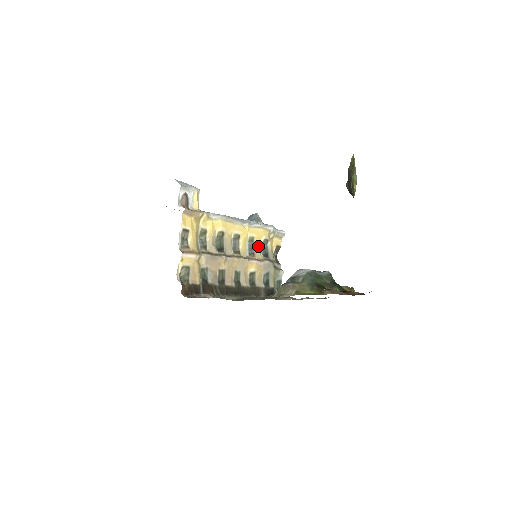
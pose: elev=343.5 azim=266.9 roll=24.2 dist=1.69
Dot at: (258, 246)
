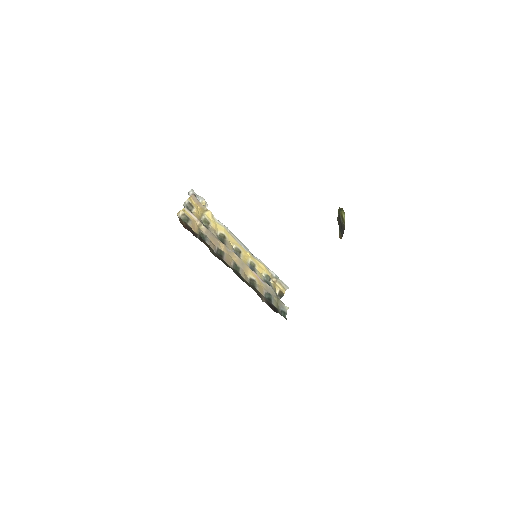
Dot at: (260, 273)
